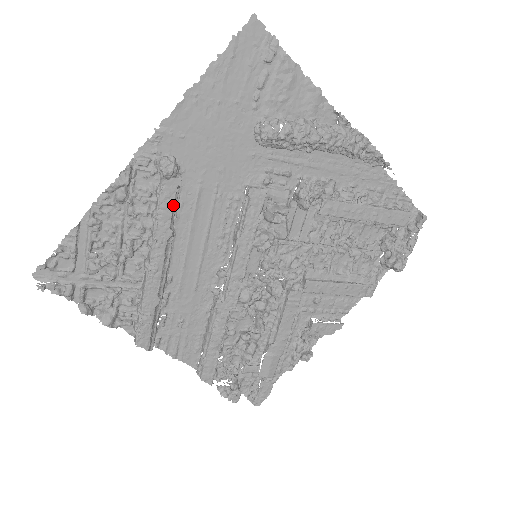
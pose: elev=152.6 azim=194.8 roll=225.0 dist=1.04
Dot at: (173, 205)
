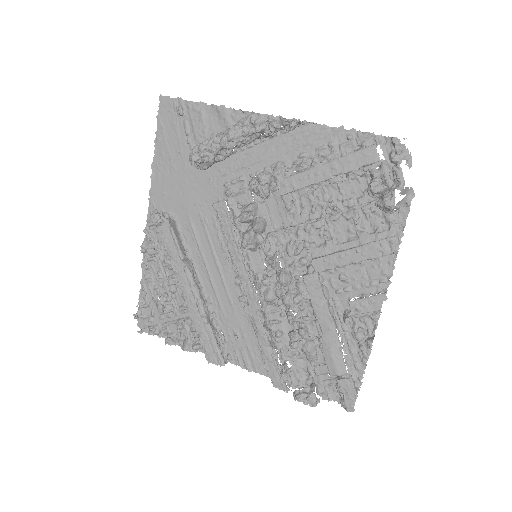
Dot at: (173, 242)
